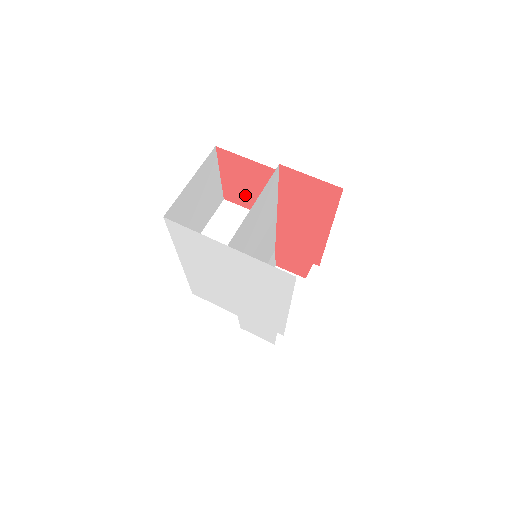
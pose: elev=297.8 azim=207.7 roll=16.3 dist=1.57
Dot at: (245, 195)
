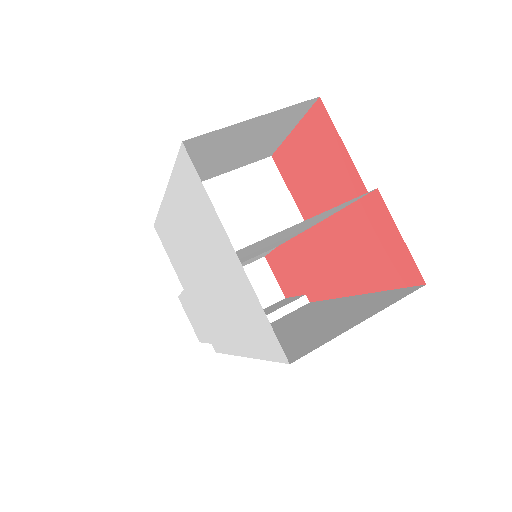
Dot at: (300, 177)
